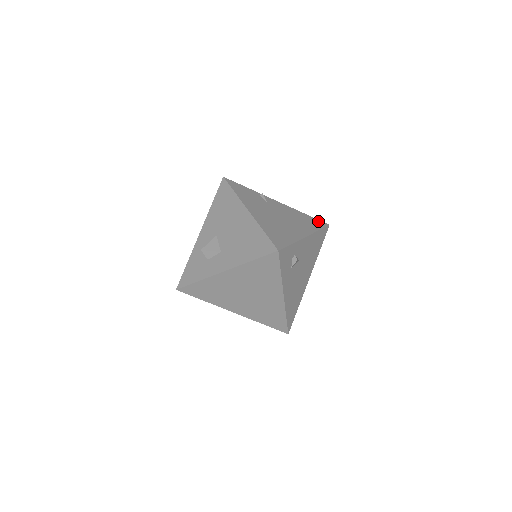
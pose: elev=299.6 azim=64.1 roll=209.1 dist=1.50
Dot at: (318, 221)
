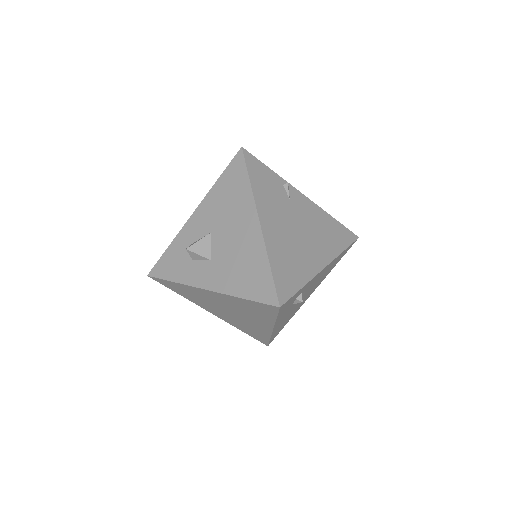
Dot at: (346, 231)
